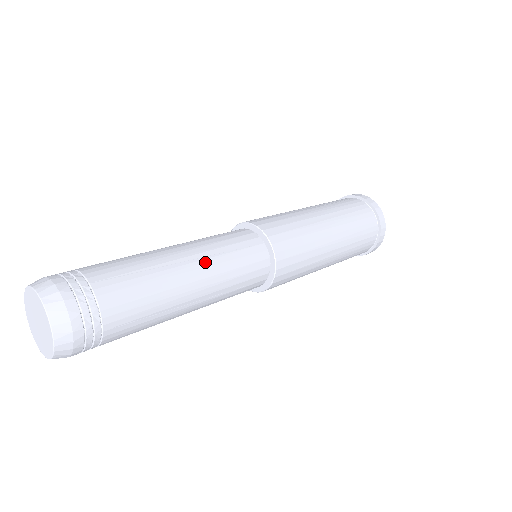
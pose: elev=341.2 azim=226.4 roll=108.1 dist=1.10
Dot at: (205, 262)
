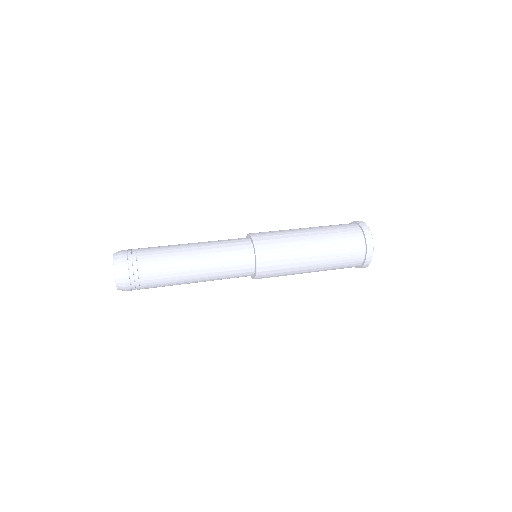
Dot at: (207, 265)
